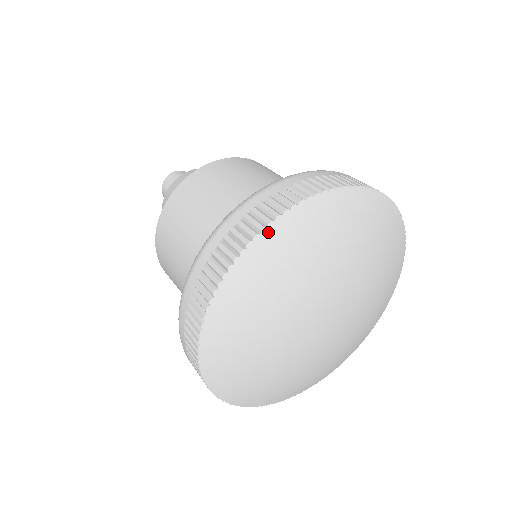
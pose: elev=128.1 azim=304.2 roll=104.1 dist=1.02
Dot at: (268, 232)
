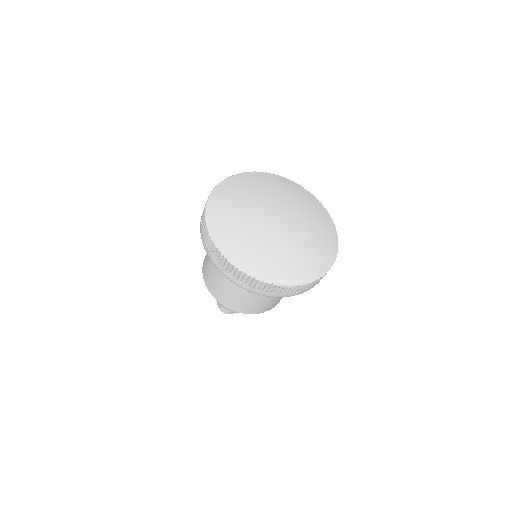
Dot at: (230, 178)
